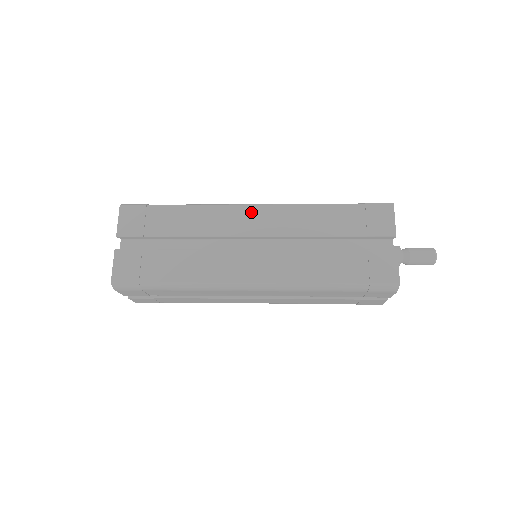
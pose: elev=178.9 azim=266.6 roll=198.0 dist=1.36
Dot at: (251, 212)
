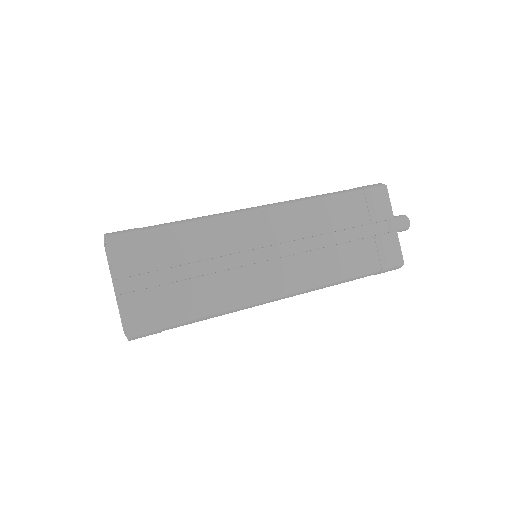
Dot at: (261, 218)
